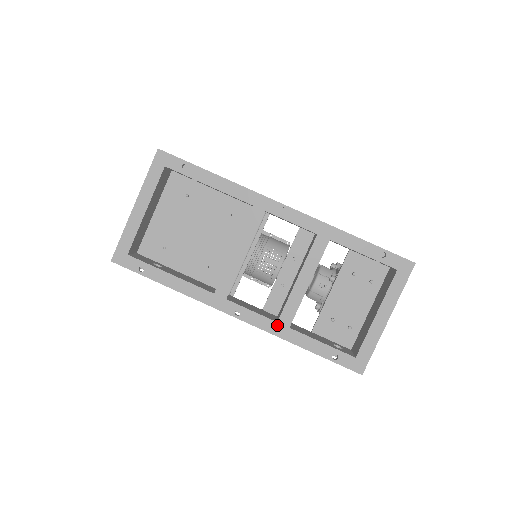
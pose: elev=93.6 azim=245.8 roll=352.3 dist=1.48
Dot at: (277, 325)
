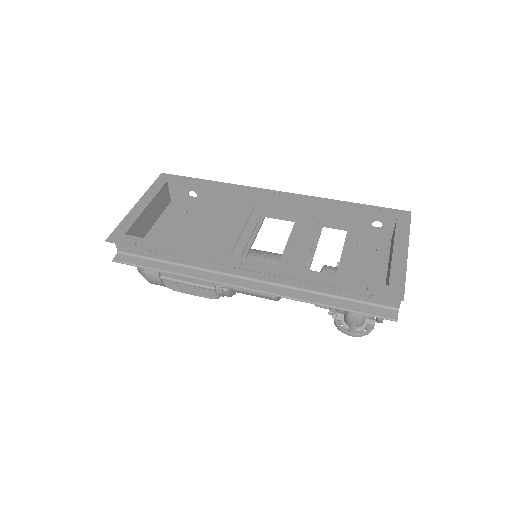
Dot at: (290, 269)
